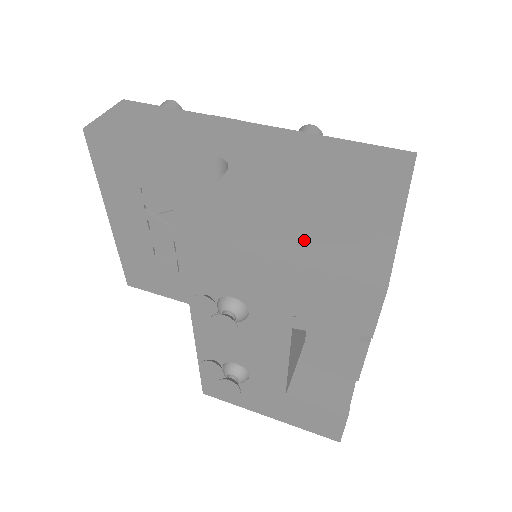
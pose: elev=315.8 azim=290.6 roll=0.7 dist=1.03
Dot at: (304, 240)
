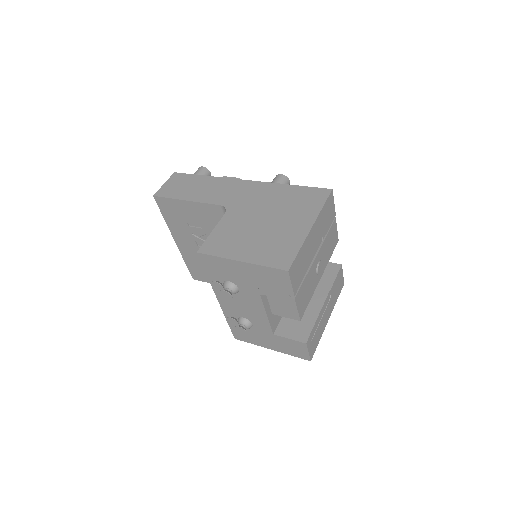
Dot at: (255, 250)
